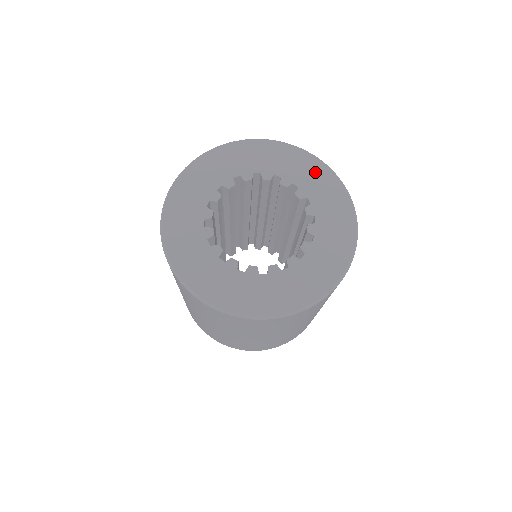
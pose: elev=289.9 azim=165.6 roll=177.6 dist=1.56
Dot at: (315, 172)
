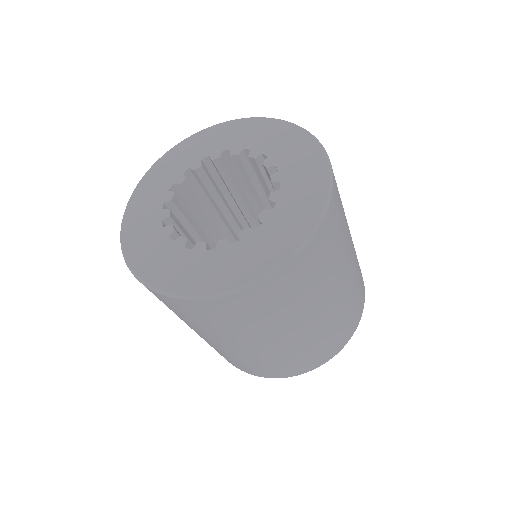
Dot at: (263, 129)
